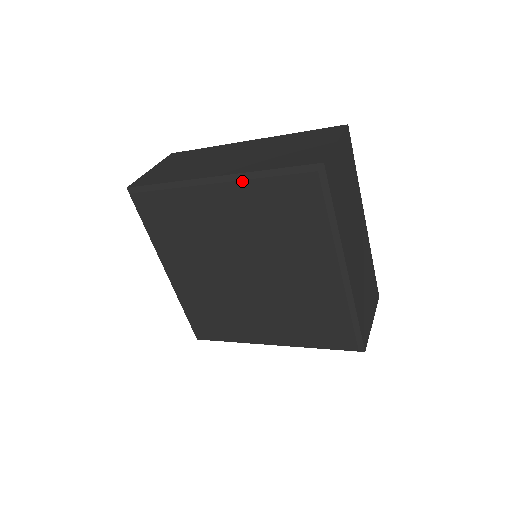
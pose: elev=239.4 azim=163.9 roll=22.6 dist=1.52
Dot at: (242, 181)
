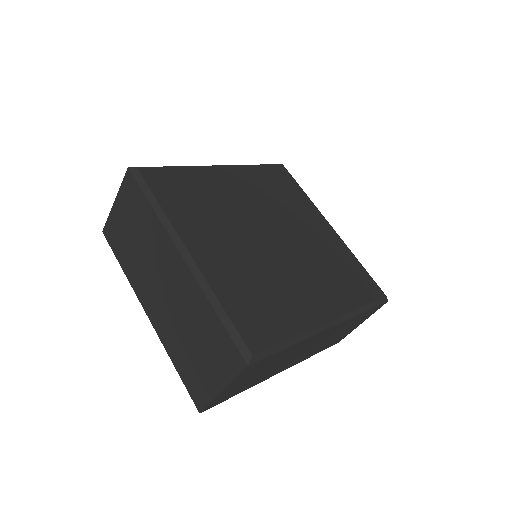
Dot at: (241, 165)
